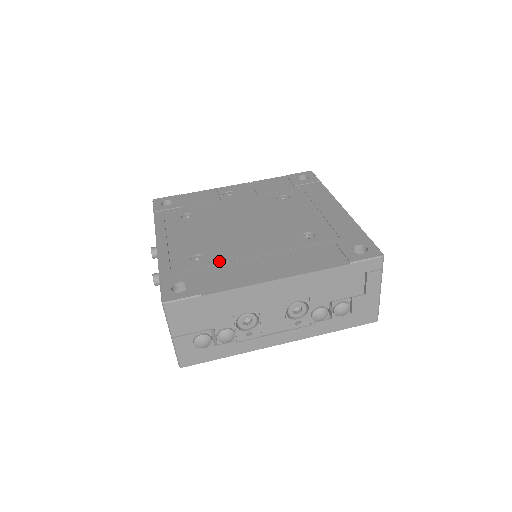
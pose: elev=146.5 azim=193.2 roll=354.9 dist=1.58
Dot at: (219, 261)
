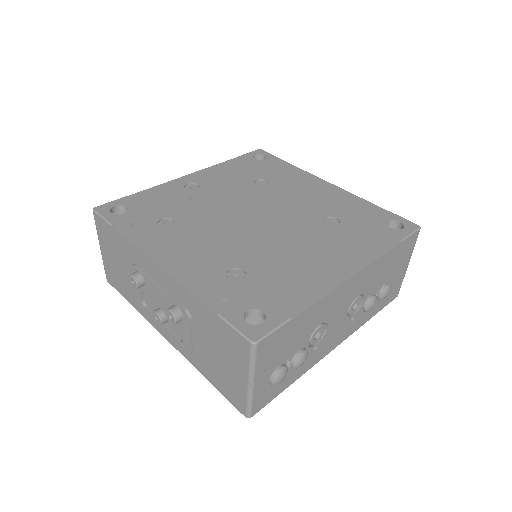
Dot at: (267, 271)
